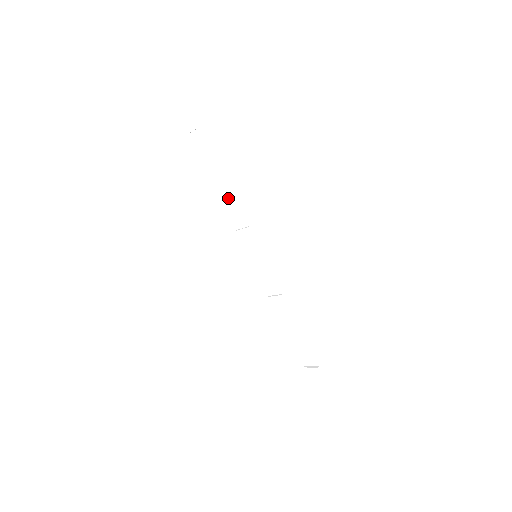
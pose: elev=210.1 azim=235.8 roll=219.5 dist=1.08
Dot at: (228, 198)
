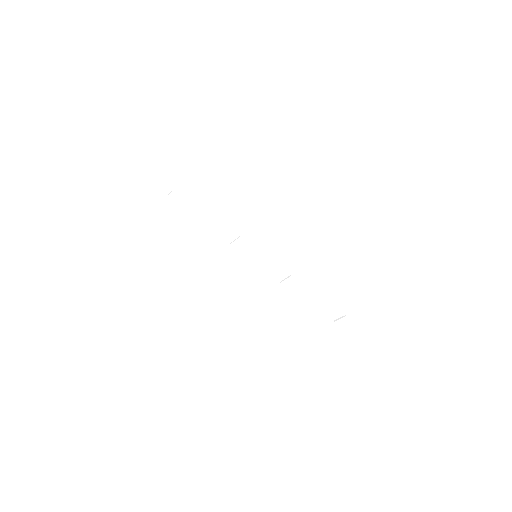
Dot at: (212, 222)
